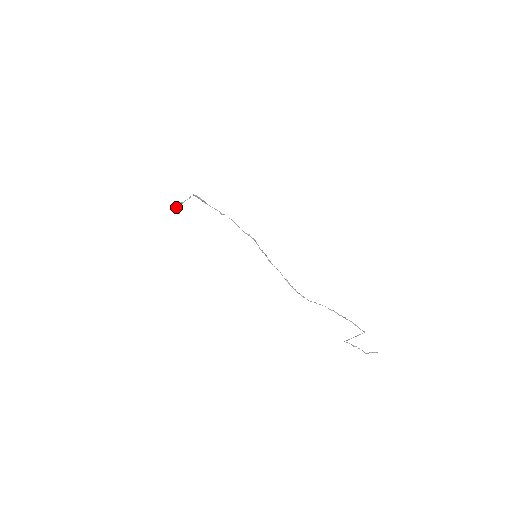
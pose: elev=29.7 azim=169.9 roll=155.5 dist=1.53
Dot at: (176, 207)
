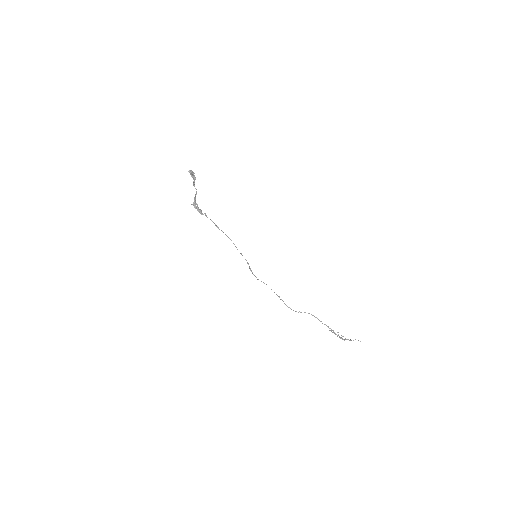
Dot at: (192, 175)
